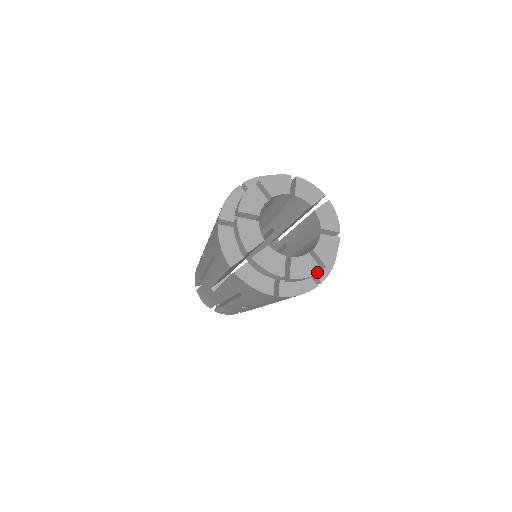
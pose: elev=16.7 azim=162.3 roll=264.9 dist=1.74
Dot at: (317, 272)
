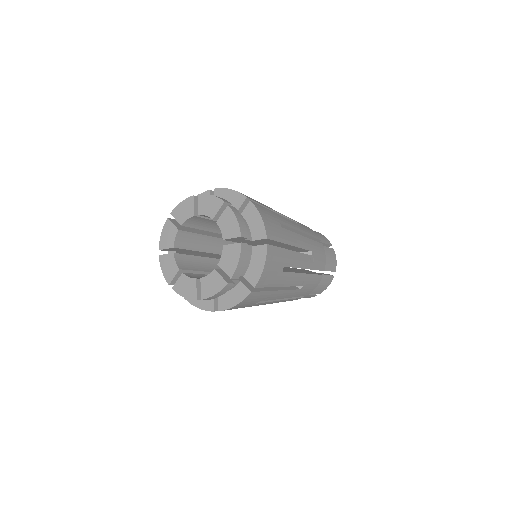
Dot at: (223, 286)
